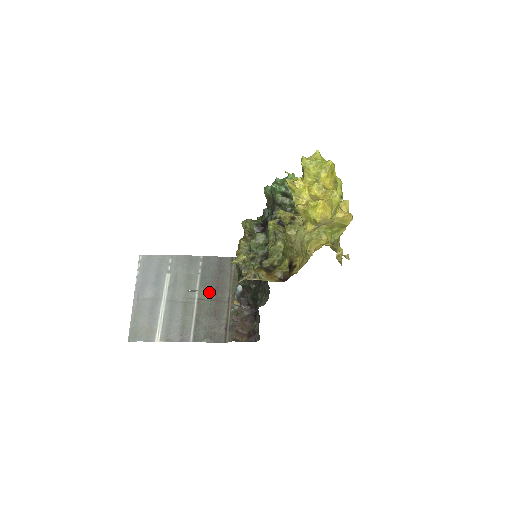
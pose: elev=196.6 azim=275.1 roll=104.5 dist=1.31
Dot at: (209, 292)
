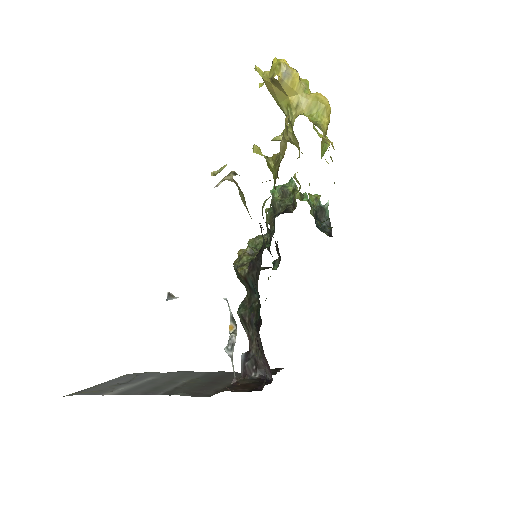
Dot at: (204, 380)
